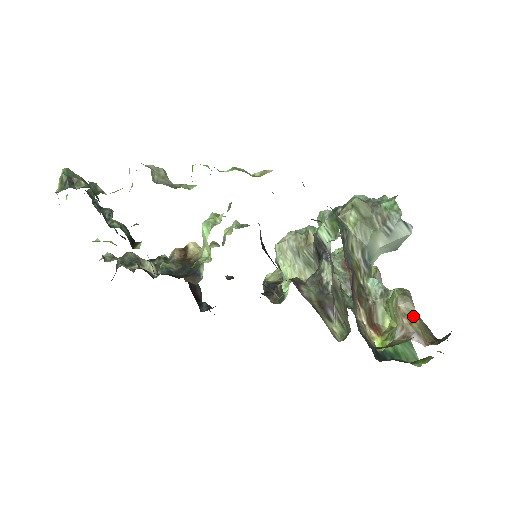
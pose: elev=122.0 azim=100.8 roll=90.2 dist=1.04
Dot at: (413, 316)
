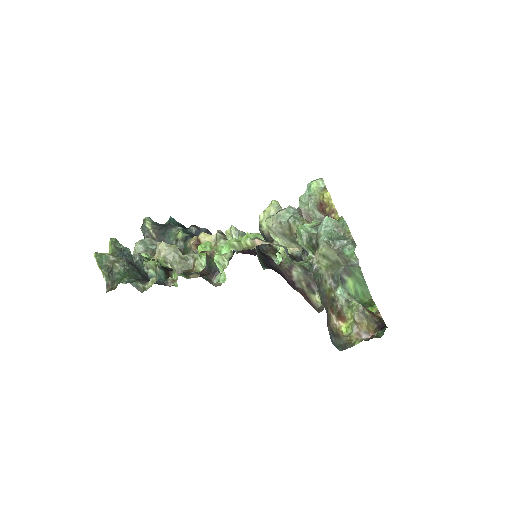
Dot at: (364, 323)
